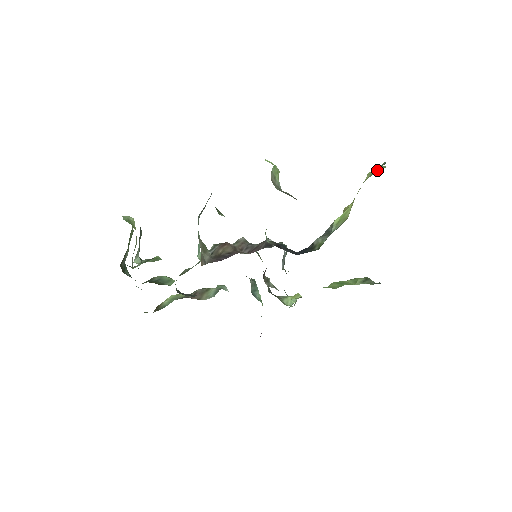
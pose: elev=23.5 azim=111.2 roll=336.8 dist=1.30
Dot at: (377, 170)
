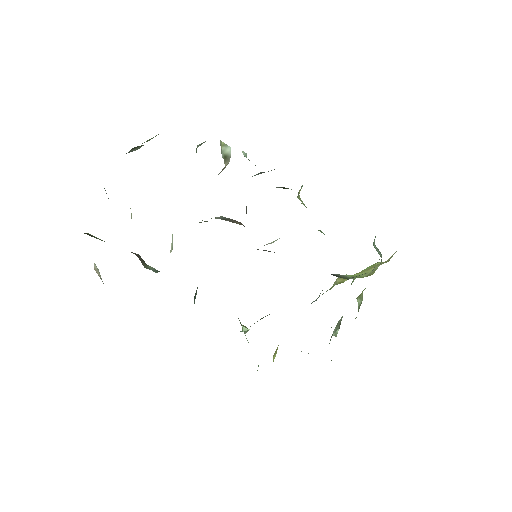
Dot at: occluded
